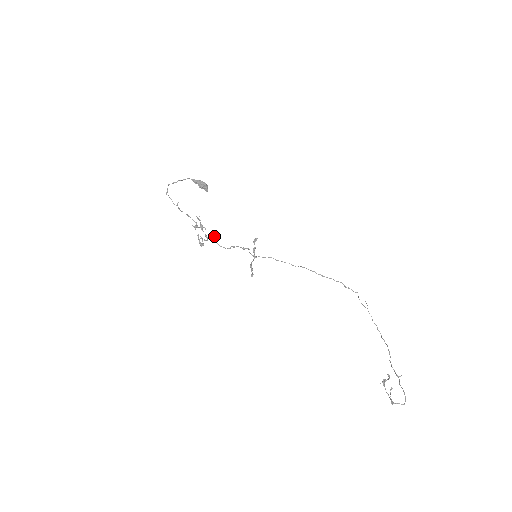
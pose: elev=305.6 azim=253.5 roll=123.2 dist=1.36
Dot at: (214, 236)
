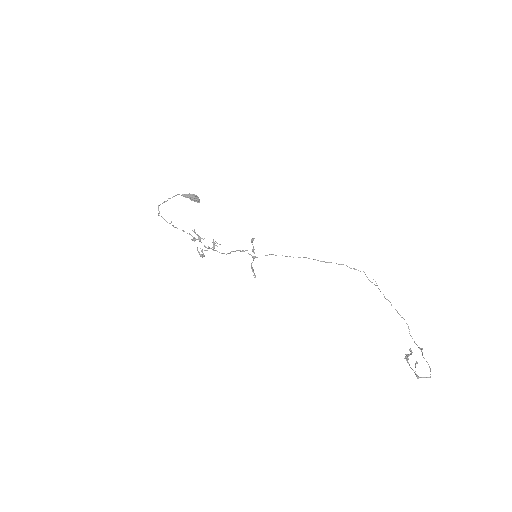
Dot at: (214, 245)
